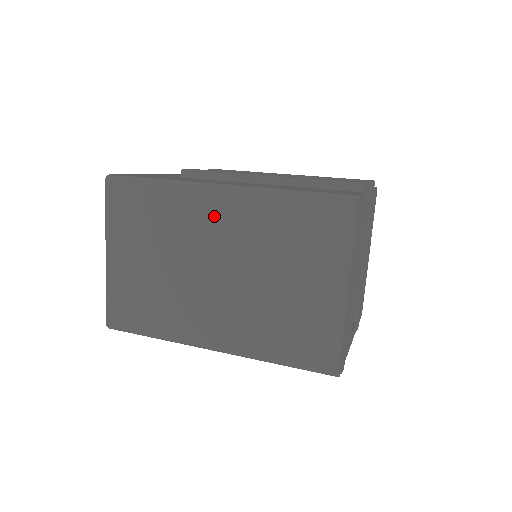
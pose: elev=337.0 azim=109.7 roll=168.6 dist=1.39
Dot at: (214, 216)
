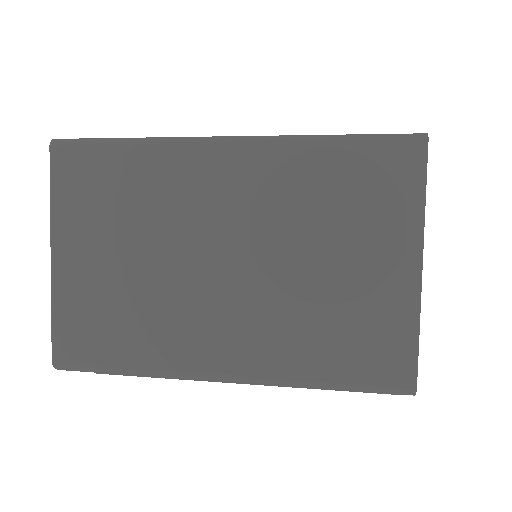
Dot at: (219, 181)
